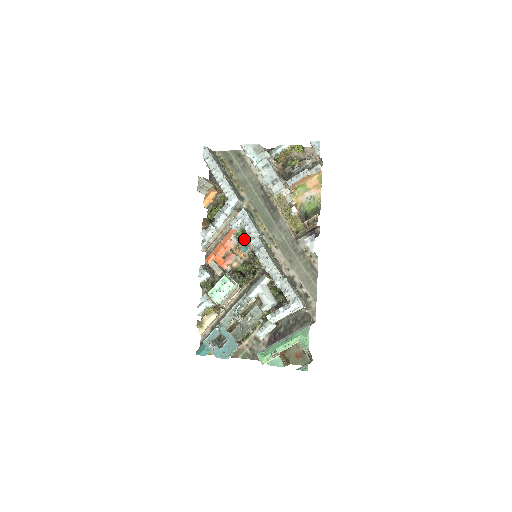
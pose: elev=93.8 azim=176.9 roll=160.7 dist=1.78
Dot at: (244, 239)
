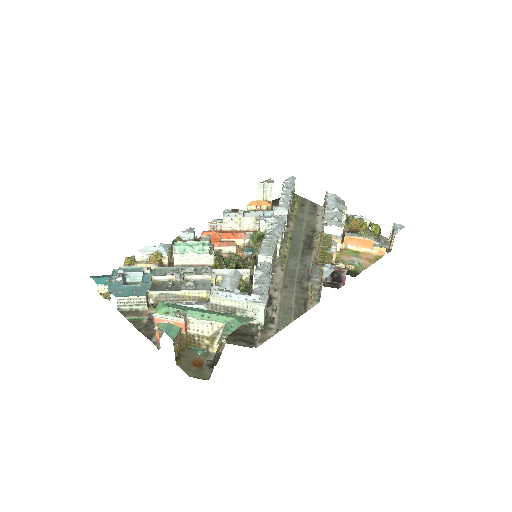
Dot at: (258, 242)
